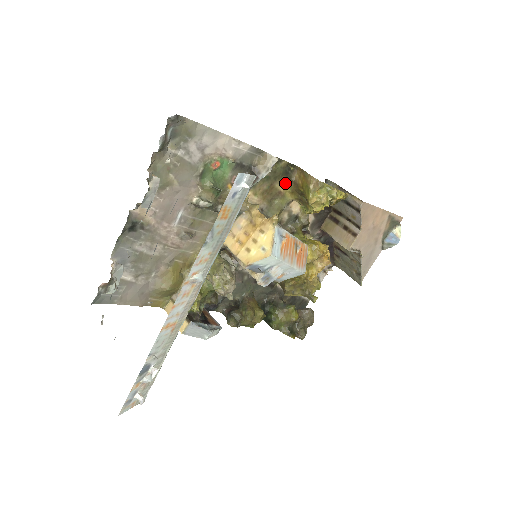
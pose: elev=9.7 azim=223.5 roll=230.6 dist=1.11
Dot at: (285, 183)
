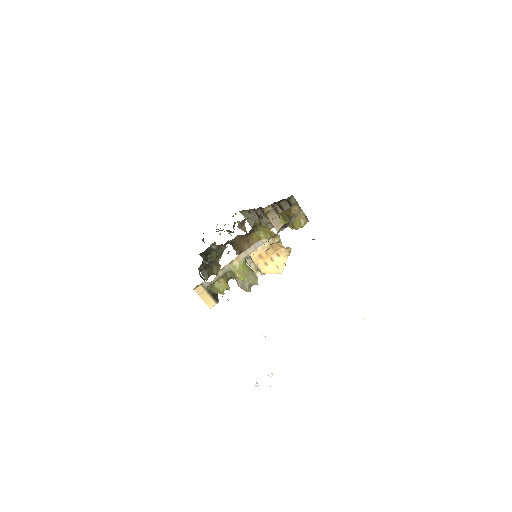
Dot at: occluded
